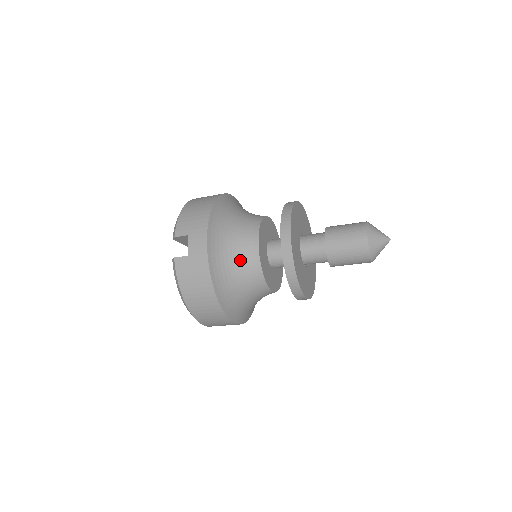
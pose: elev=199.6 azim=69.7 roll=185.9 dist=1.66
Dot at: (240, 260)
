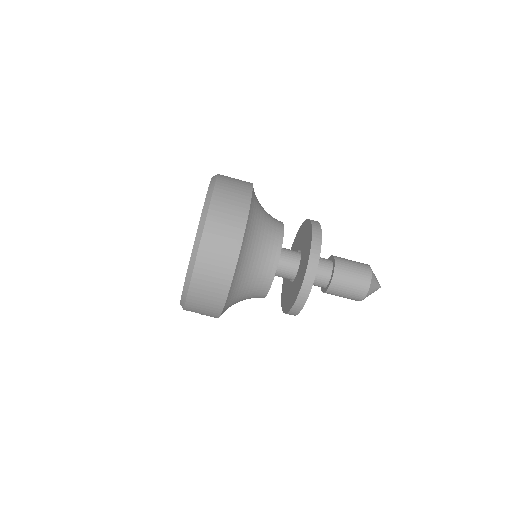
Dot at: occluded
